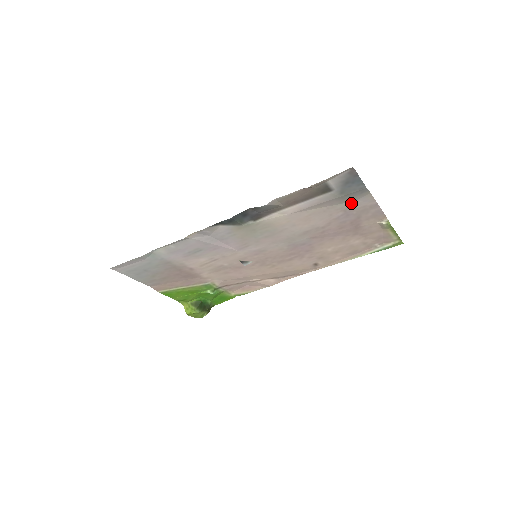
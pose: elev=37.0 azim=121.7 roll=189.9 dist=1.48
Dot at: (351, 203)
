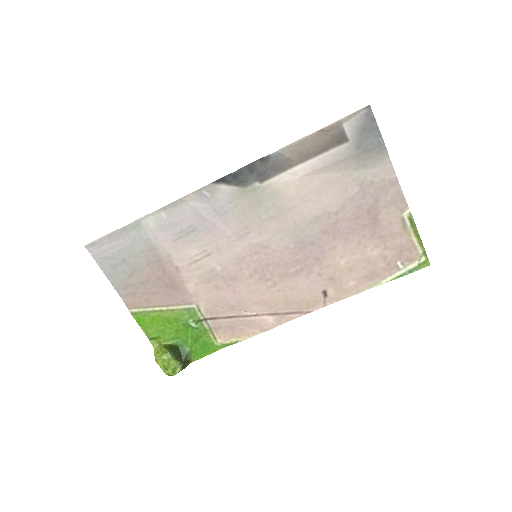
Dot at: (368, 172)
